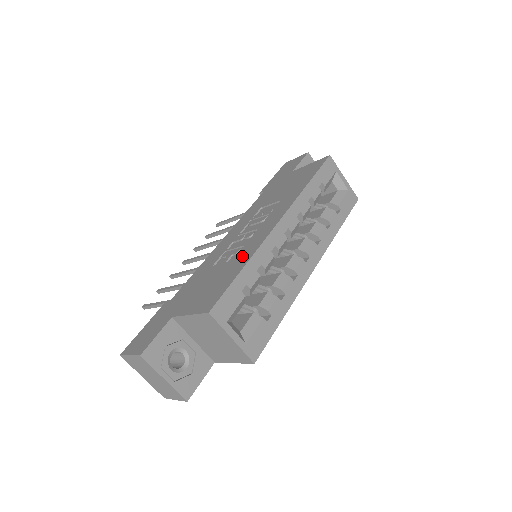
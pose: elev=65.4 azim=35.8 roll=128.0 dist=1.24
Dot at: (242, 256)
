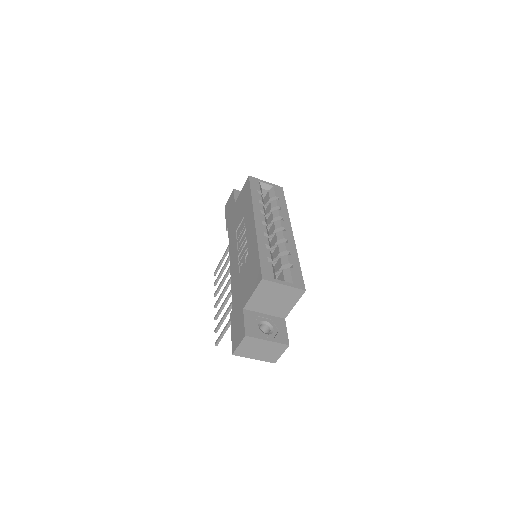
Dot at: (252, 250)
